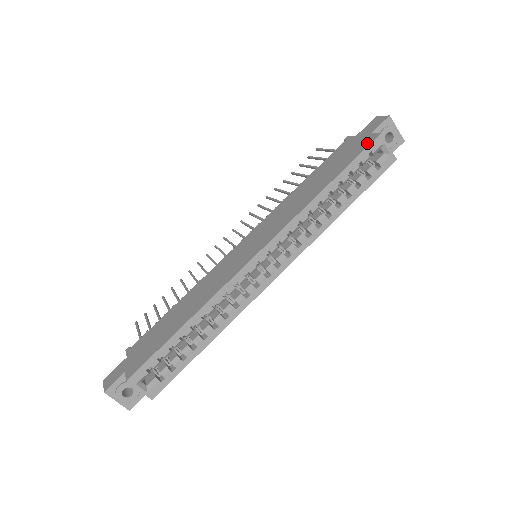
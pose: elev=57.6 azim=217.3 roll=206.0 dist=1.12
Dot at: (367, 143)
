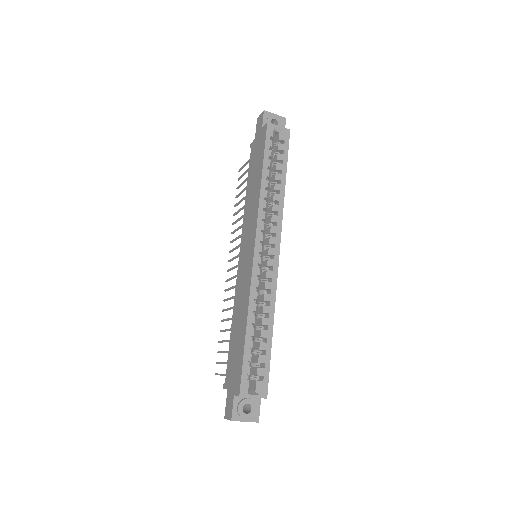
Dot at: (264, 134)
